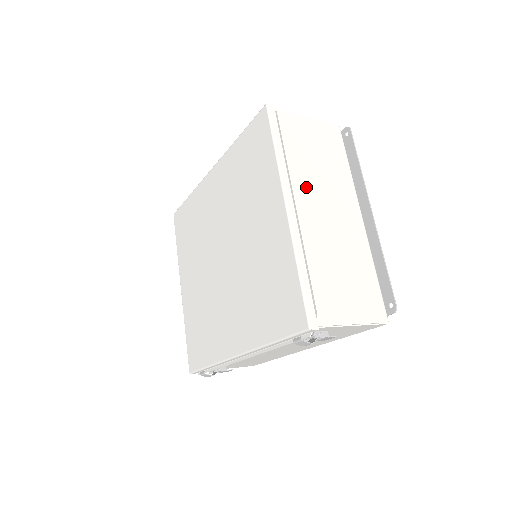
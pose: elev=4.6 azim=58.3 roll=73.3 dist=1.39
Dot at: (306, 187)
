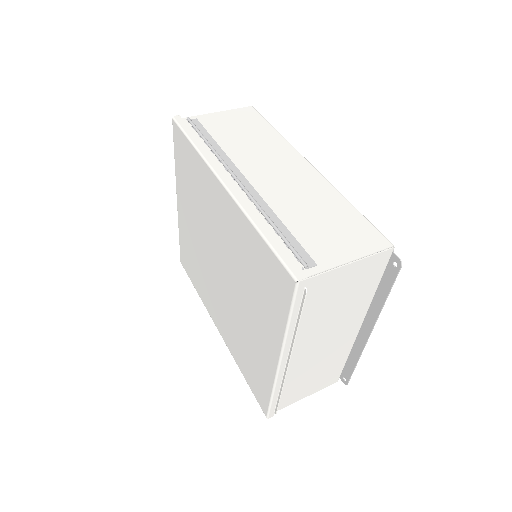
Dot at: (309, 336)
